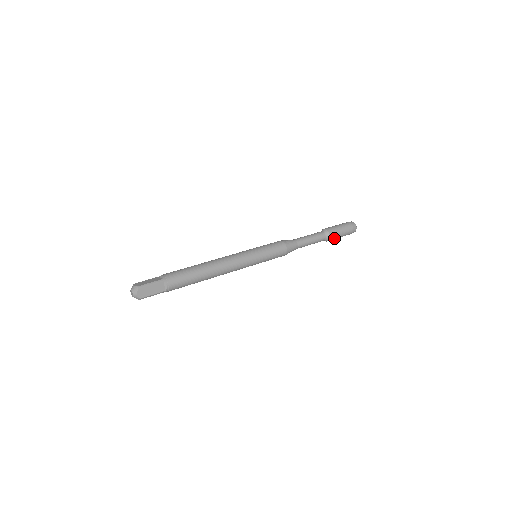
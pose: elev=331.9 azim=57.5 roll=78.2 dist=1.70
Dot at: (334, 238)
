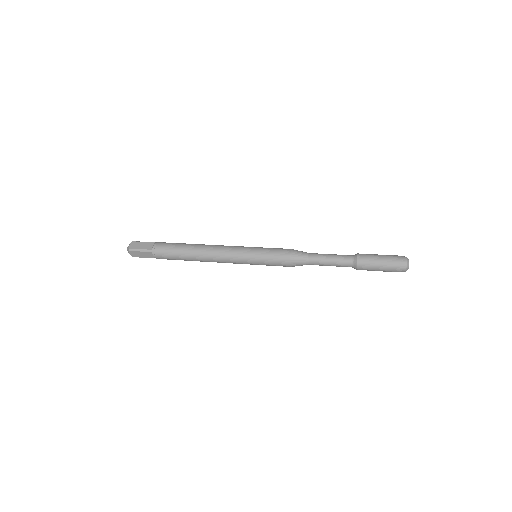
Dot at: (367, 262)
